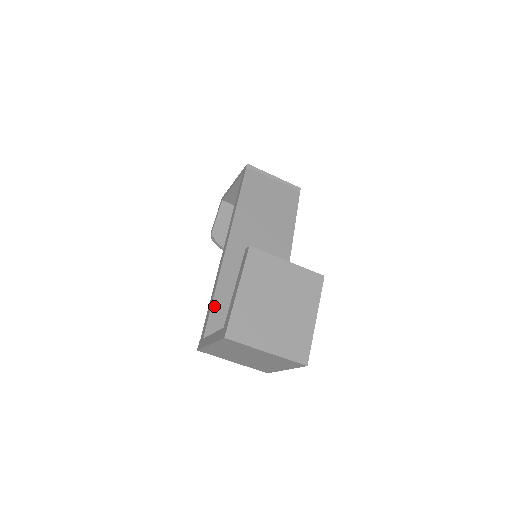
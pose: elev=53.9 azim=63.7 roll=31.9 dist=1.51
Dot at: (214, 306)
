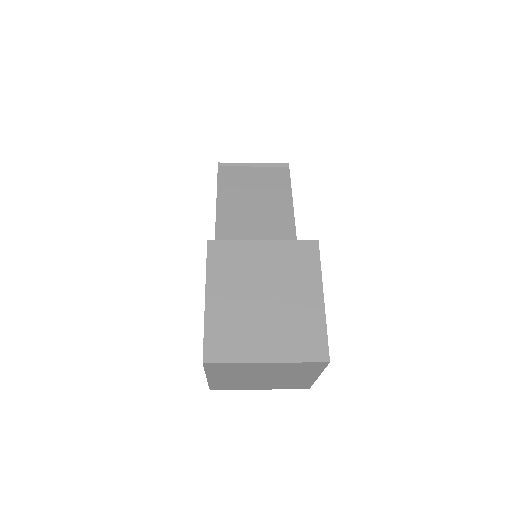
Dot at: occluded
